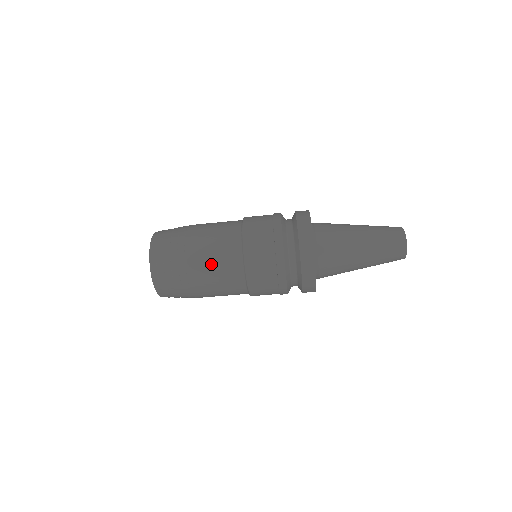
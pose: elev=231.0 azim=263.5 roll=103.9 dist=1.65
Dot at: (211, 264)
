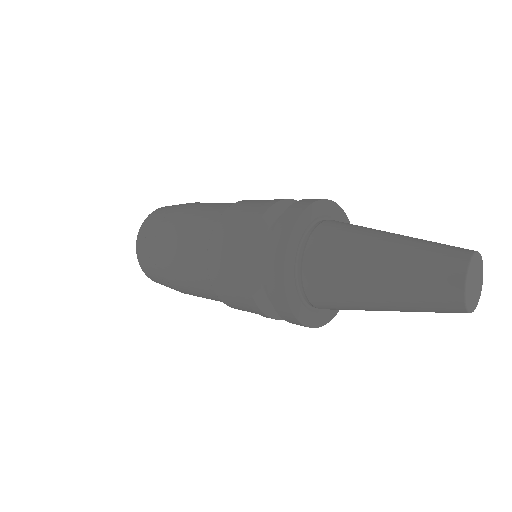
Dot at: occluded
